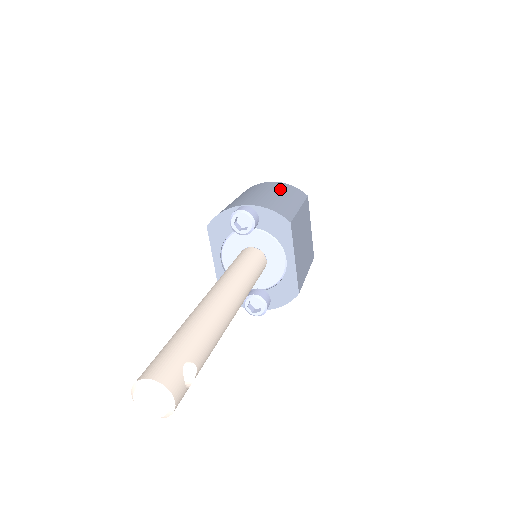
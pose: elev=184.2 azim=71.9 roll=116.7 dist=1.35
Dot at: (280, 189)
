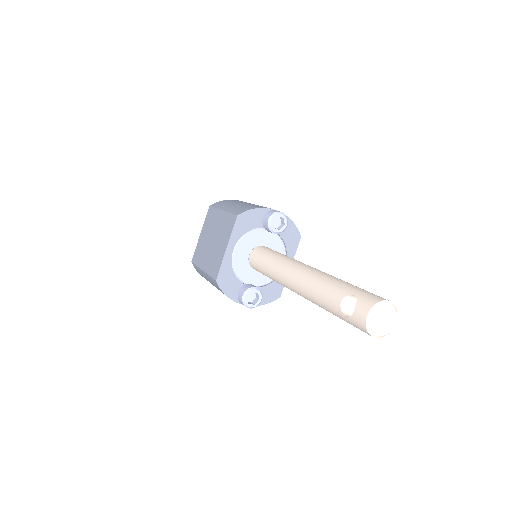
Dot at: occluded
